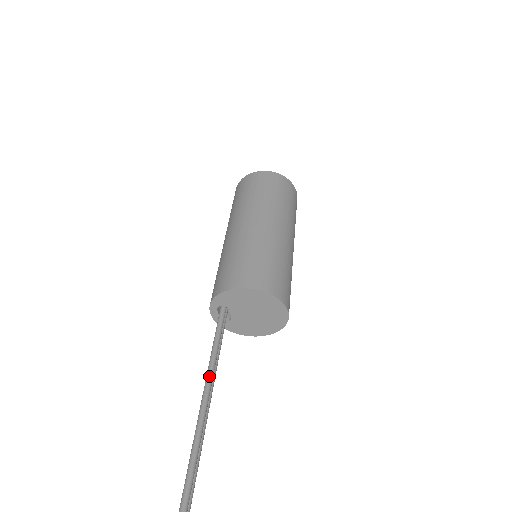
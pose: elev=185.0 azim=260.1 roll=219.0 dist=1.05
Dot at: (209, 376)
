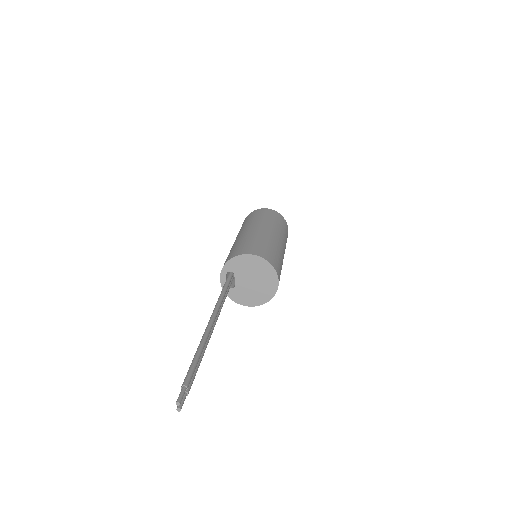
Dot at: (219, 302)
